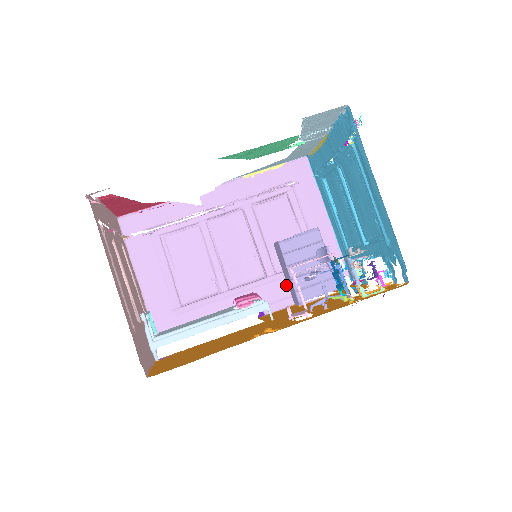
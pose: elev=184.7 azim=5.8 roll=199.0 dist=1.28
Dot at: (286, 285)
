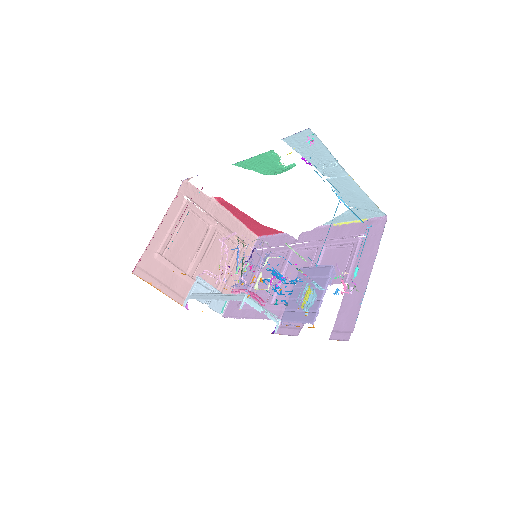
Dot at: occluded
